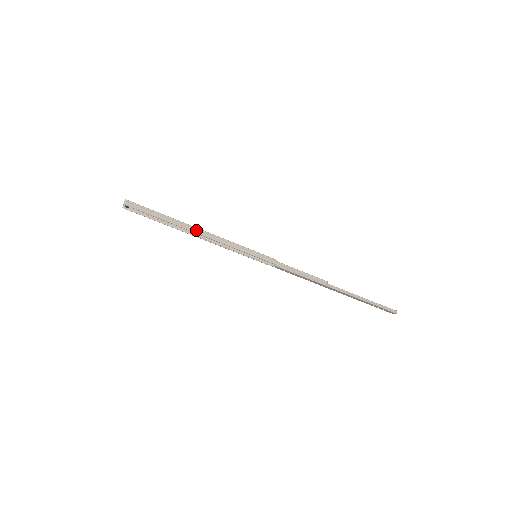
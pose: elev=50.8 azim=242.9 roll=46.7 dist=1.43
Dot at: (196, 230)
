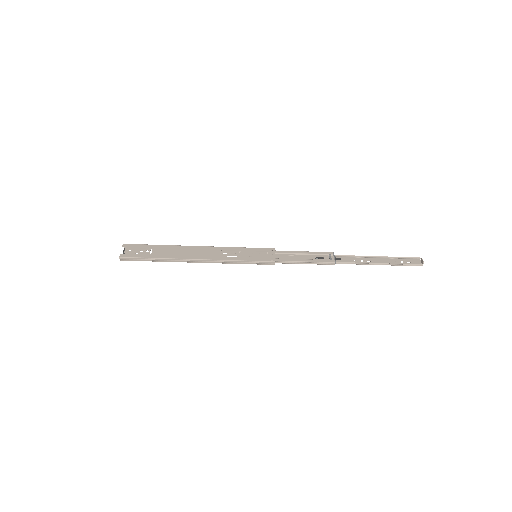
Dot at: (189, 261)
